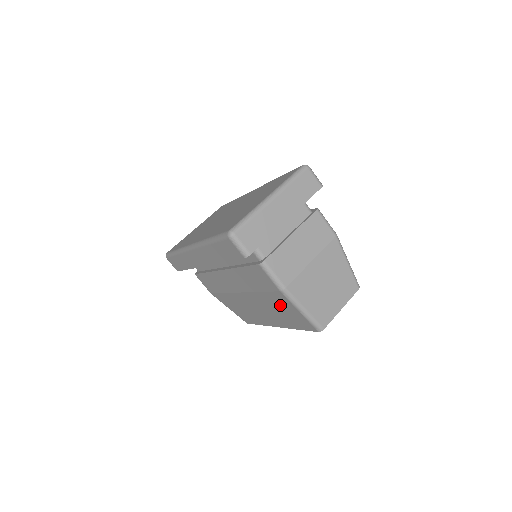
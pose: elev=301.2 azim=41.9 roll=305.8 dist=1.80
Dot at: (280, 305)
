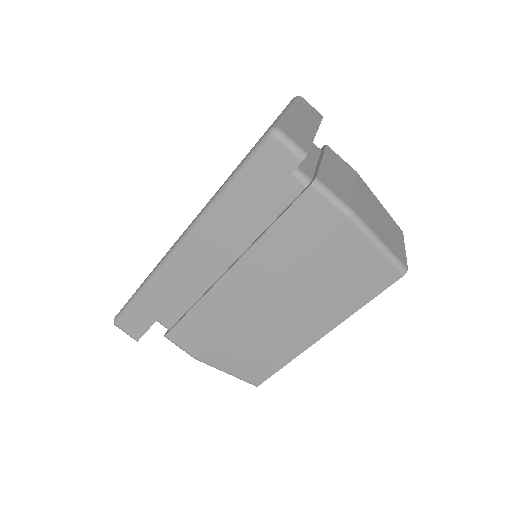
Dot at: (340, 262)
